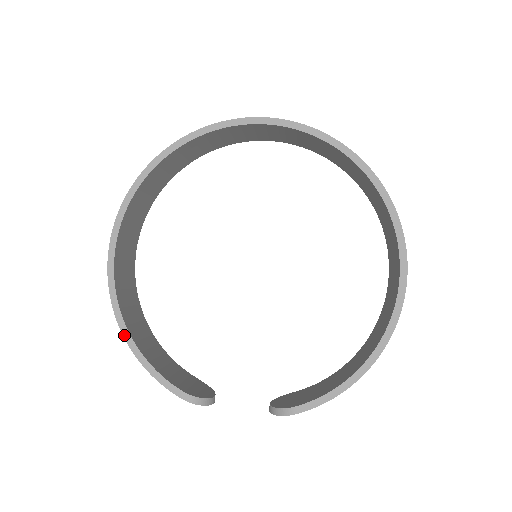
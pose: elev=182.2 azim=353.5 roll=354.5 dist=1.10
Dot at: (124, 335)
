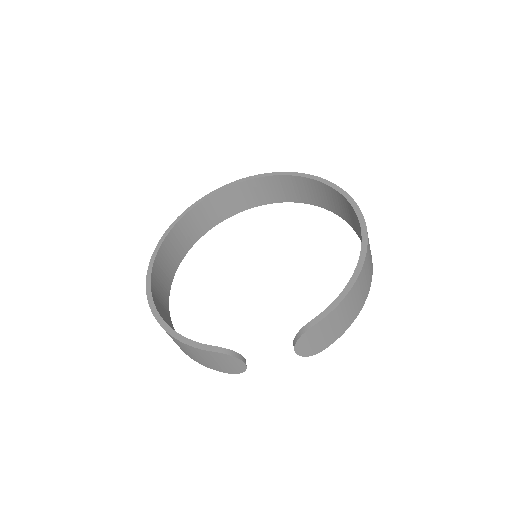
Dot at: (161, 324)
